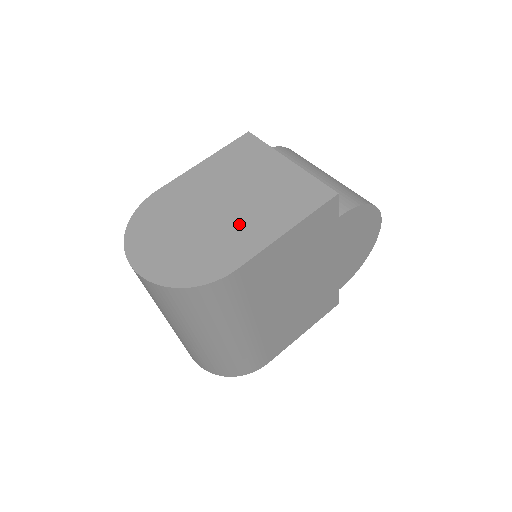
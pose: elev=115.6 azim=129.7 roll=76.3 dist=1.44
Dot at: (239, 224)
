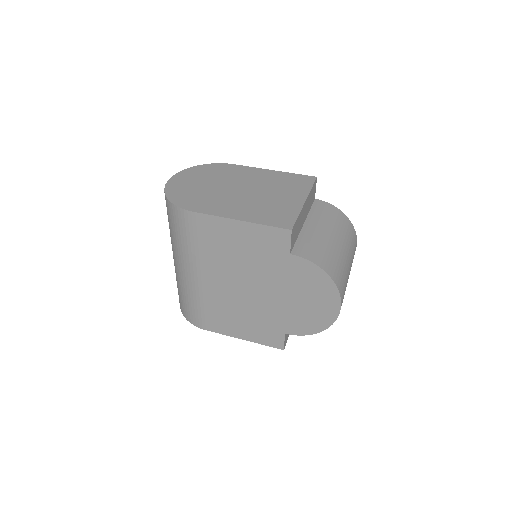
Dot at: (231, 201)
